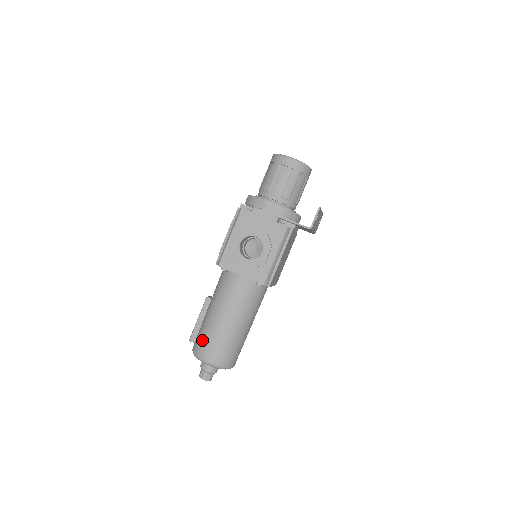
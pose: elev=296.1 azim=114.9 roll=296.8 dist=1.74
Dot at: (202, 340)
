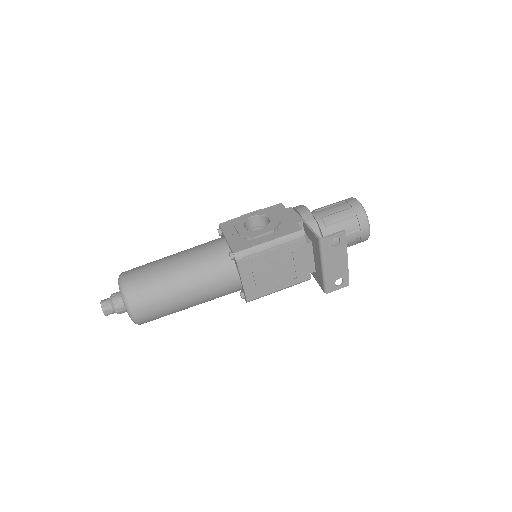
Dot at: occluded
